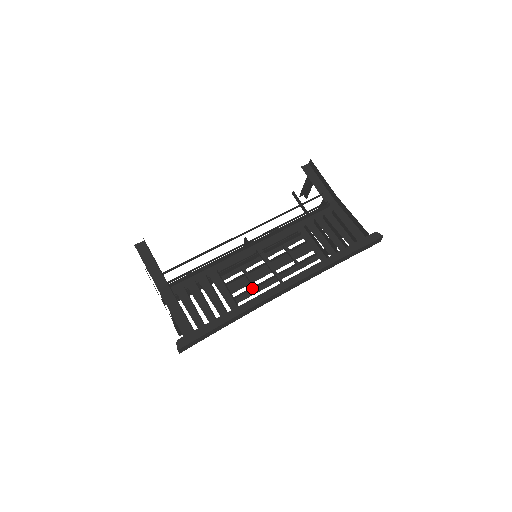
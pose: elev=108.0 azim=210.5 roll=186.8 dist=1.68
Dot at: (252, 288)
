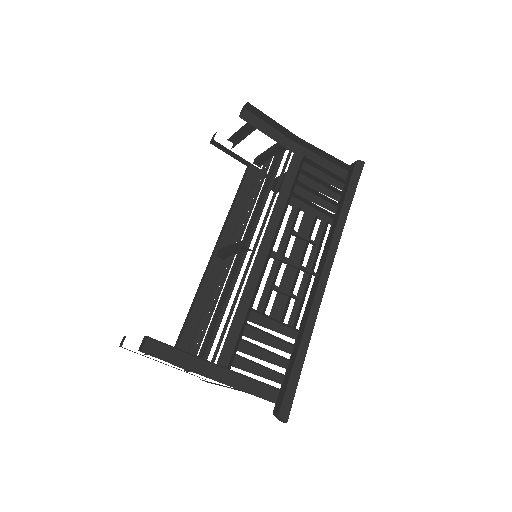
Dot at: (295, 301)
